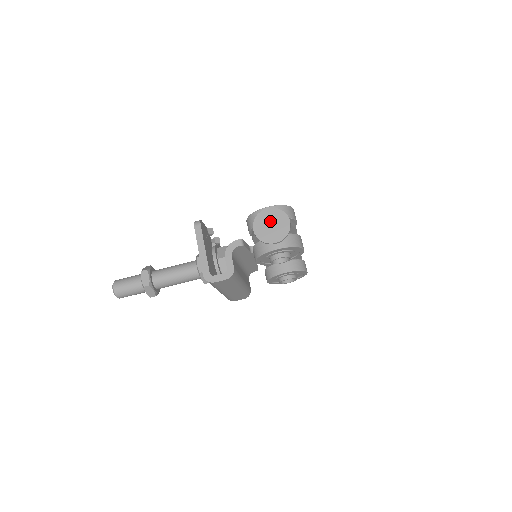
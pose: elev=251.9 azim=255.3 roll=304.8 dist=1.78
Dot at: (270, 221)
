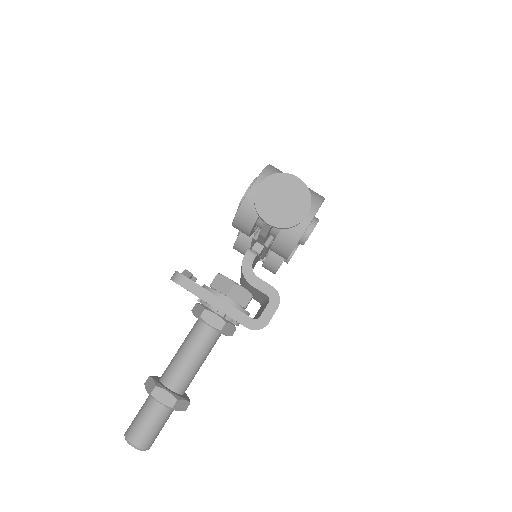
Dot at: (276, 197)
